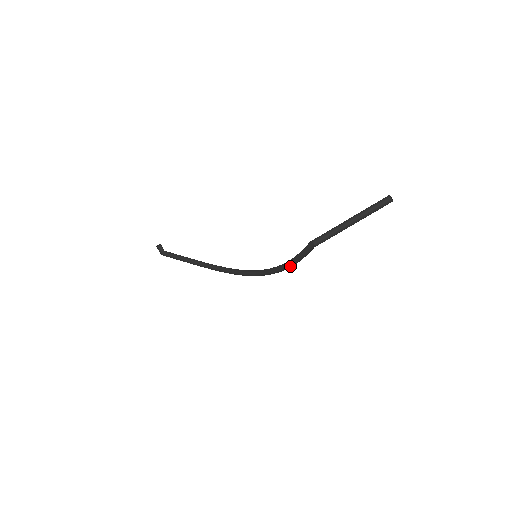
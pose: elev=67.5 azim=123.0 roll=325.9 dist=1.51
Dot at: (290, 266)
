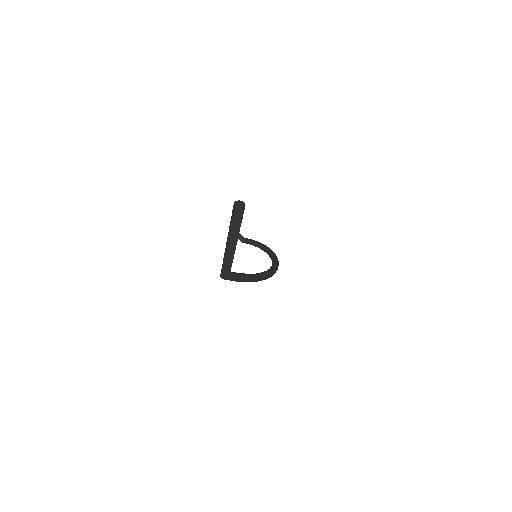
Dot at: occluded
